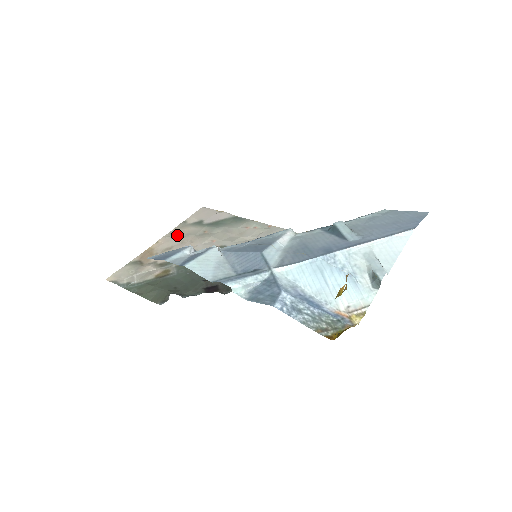
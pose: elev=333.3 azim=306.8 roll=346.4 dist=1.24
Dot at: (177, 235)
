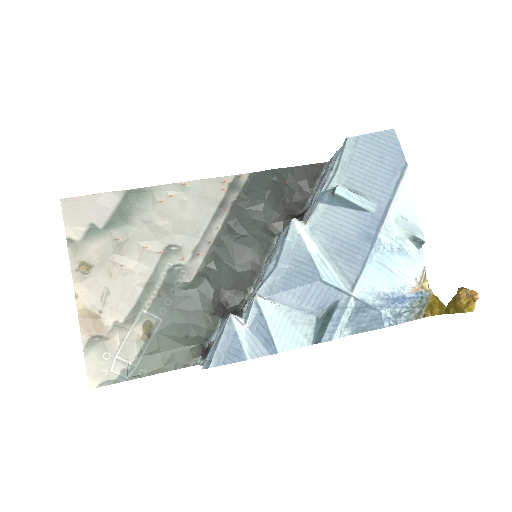
Dot at: (89, 268)
